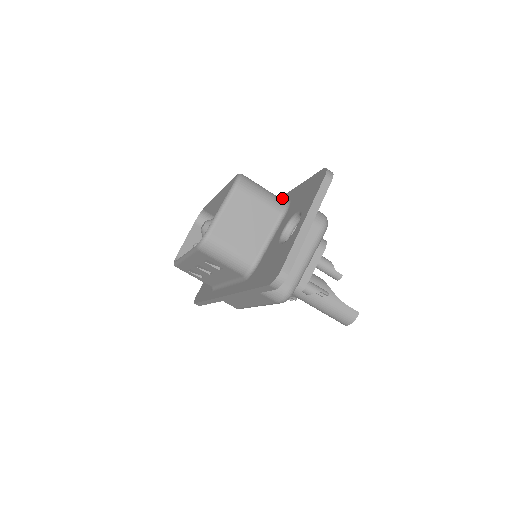
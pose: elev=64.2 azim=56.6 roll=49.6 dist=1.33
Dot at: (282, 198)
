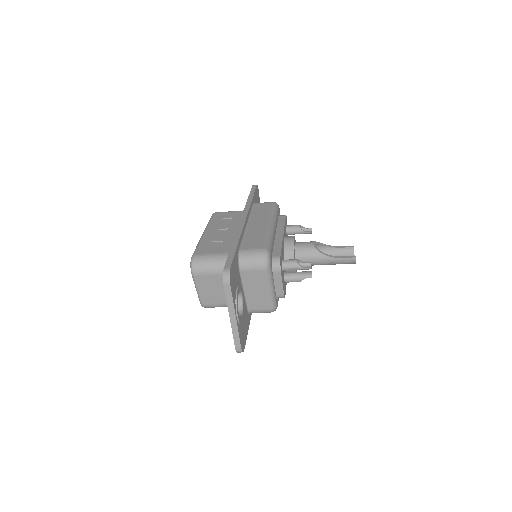
Dot at: occluded
